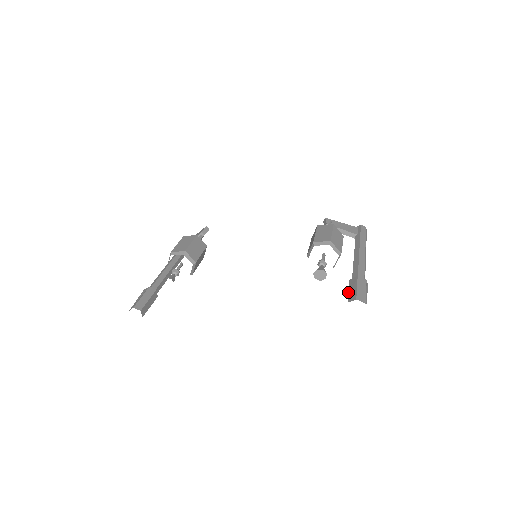
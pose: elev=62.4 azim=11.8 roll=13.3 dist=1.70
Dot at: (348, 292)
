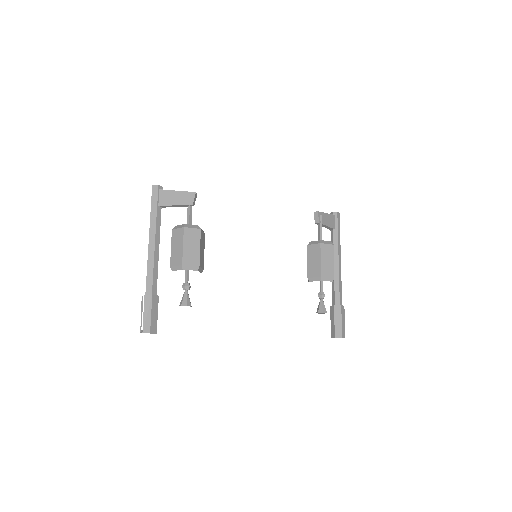
Dot at: (334, 324)
